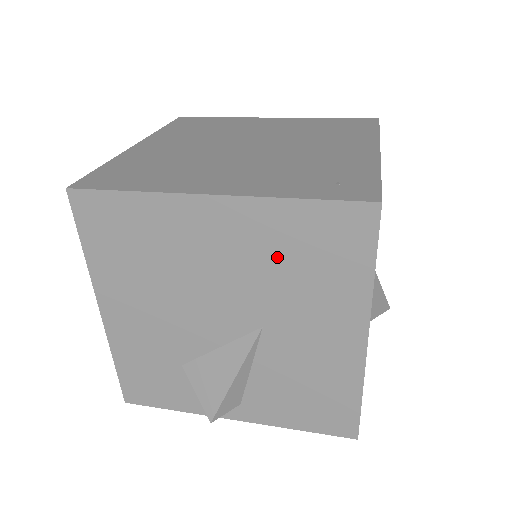
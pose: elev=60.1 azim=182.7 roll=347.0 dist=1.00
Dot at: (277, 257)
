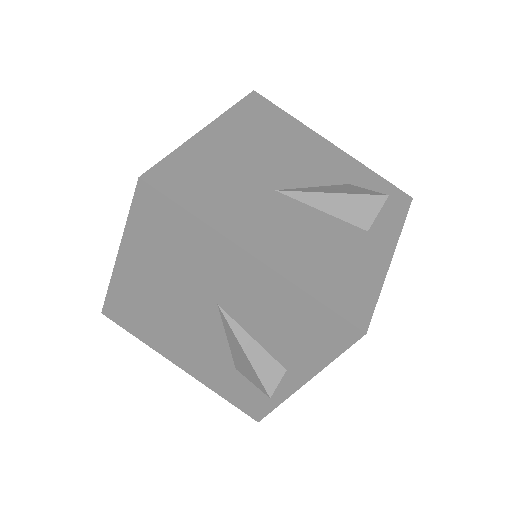
Dot at: (164, 257)
